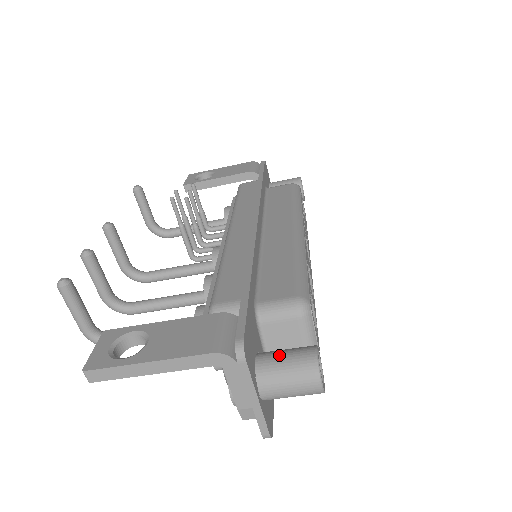
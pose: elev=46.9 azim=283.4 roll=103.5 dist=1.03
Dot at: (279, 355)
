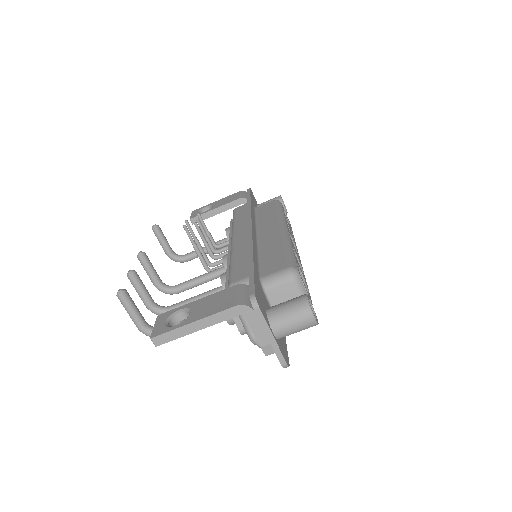
Dot at: (282, 304)
